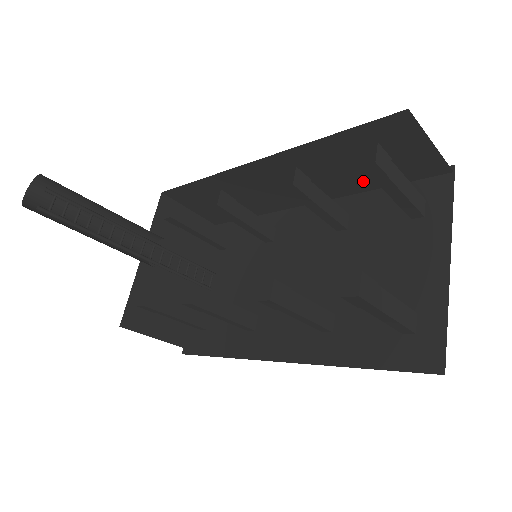
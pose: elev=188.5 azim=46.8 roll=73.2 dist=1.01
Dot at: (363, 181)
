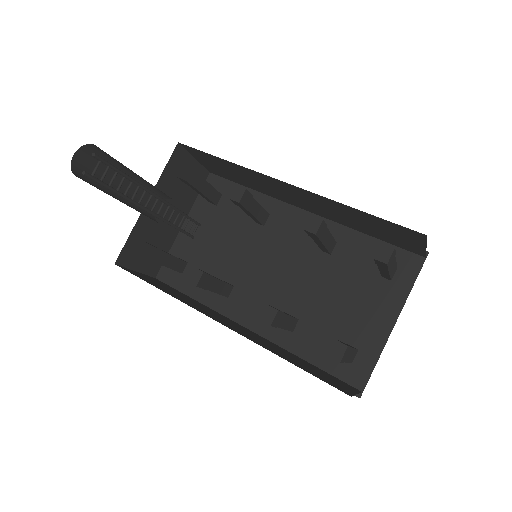
Dot at: (360, 228)
